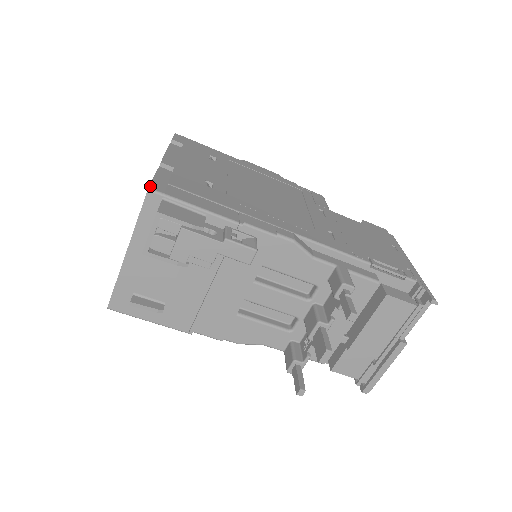
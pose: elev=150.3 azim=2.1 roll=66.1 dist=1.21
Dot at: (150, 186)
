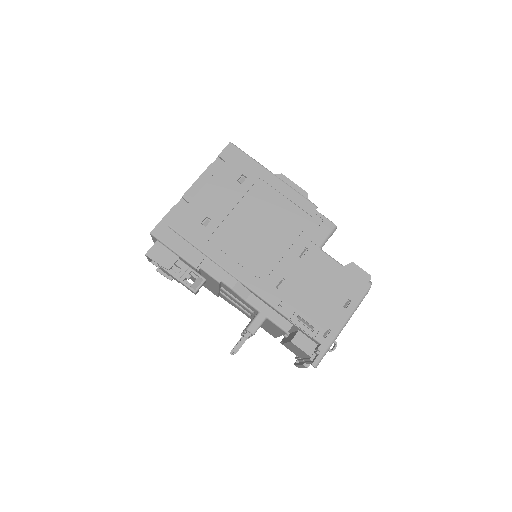
Dot at: (152, 230)
